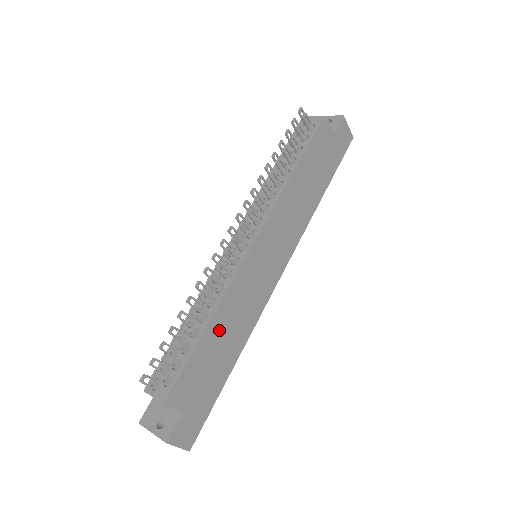
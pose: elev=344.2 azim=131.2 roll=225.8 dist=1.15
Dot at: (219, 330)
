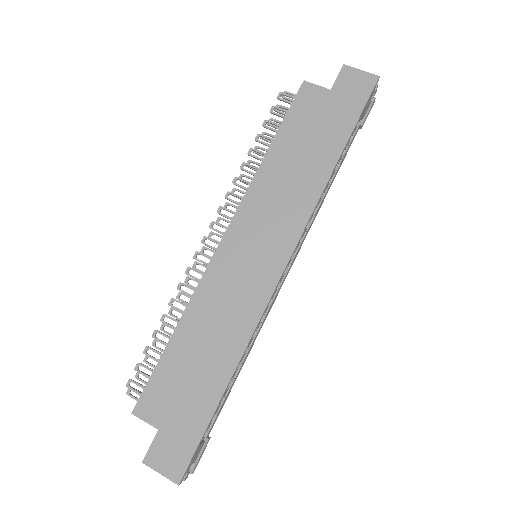
Dot at: (192, 337)
